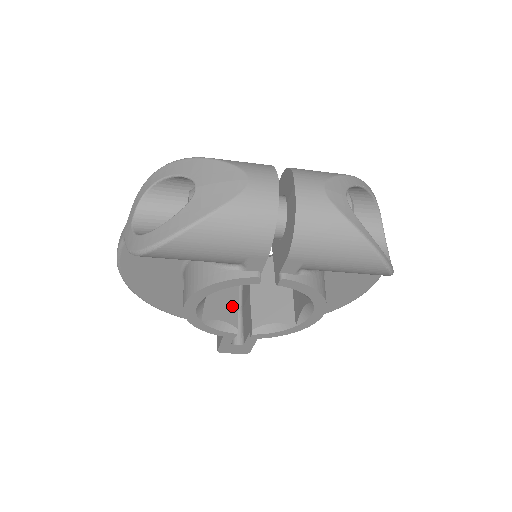
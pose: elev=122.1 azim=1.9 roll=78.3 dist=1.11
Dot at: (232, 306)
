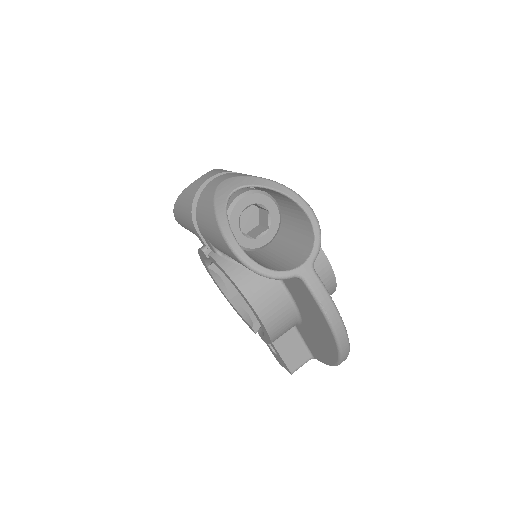
Dot at: occluded
